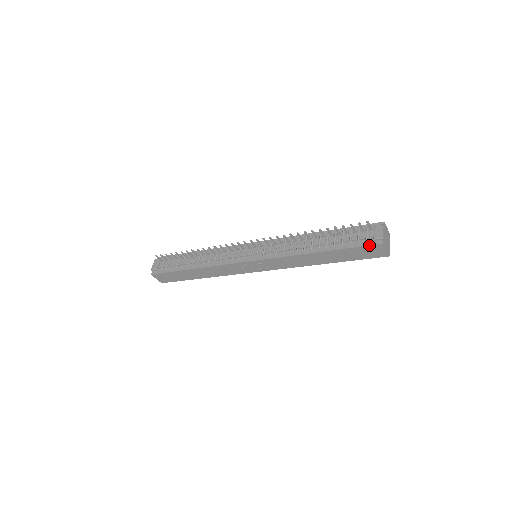
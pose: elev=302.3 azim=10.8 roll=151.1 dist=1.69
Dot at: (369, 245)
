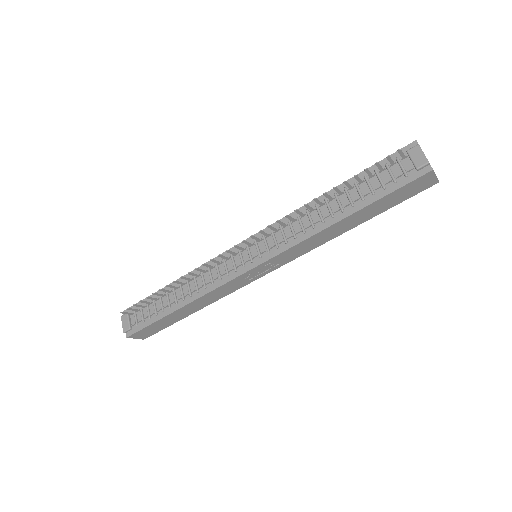
Dot at: (414, 180)
